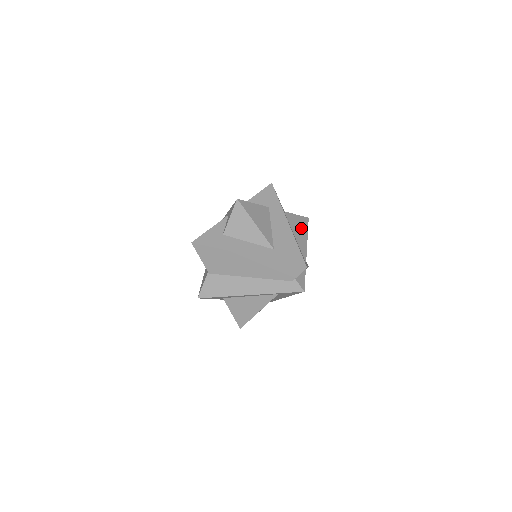
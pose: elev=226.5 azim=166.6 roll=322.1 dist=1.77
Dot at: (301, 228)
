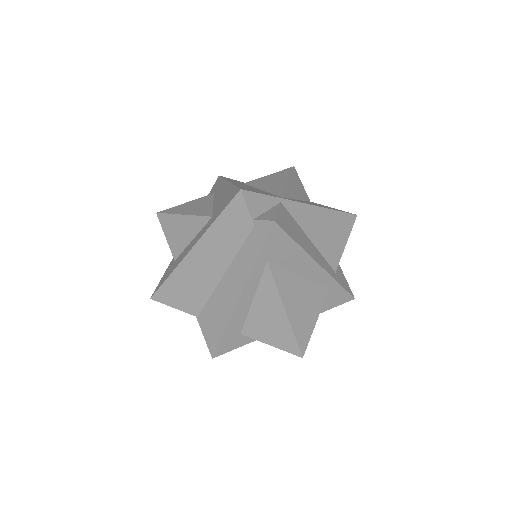
Dot at: (276, 179)
